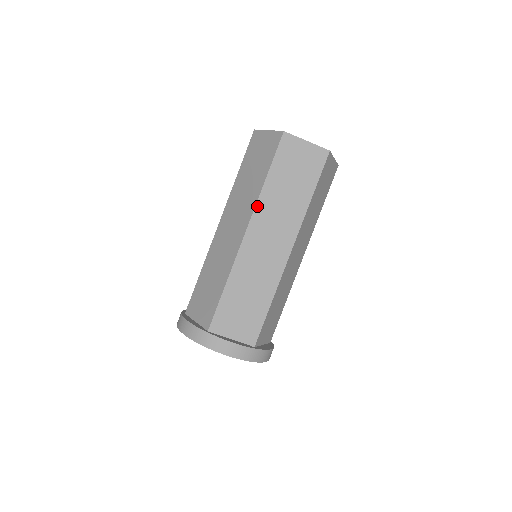
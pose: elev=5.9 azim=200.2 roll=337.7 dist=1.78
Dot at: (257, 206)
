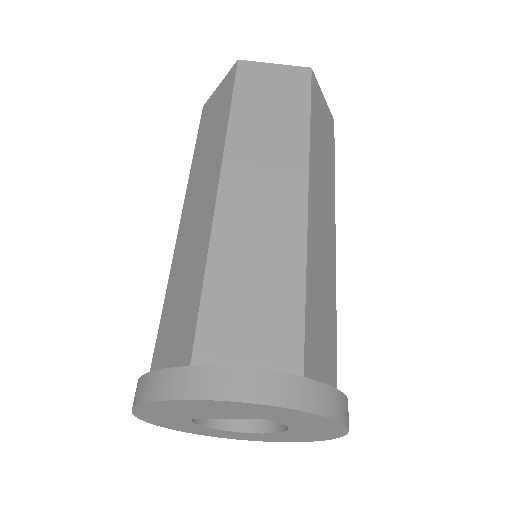
Dot at: (227, 145)
